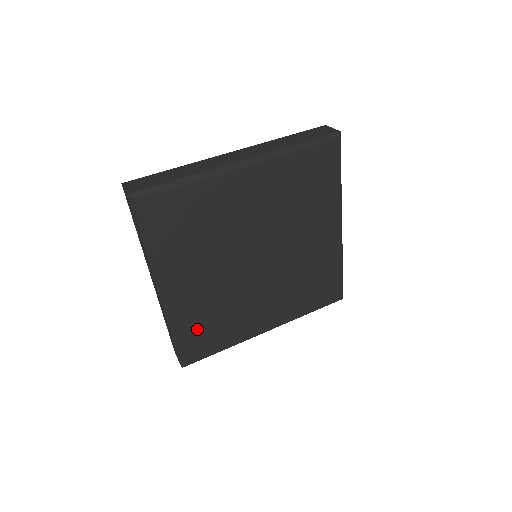
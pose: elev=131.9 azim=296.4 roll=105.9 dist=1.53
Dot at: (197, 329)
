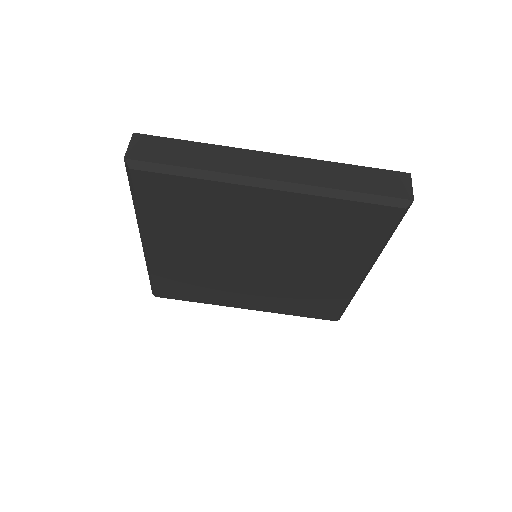
Dot at: (173, 280)
